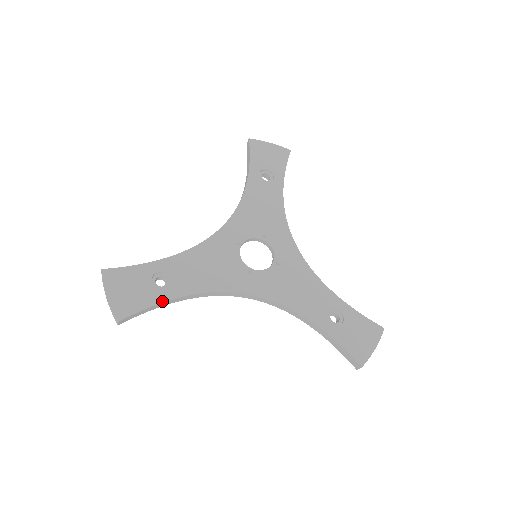
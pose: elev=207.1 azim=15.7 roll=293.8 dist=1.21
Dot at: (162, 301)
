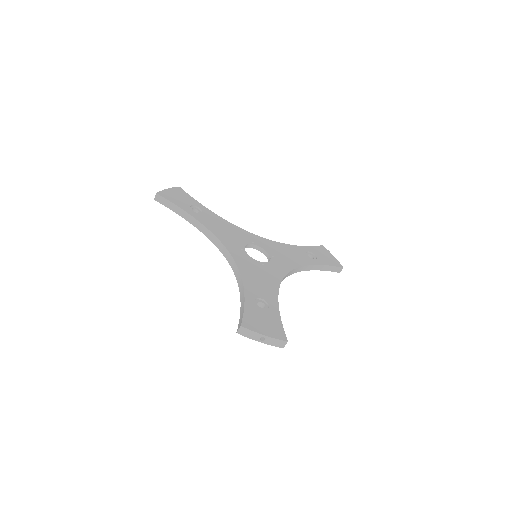
Dot at: (184, 210)
